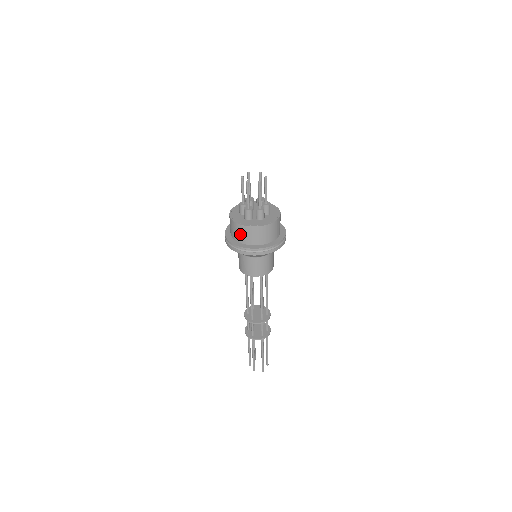
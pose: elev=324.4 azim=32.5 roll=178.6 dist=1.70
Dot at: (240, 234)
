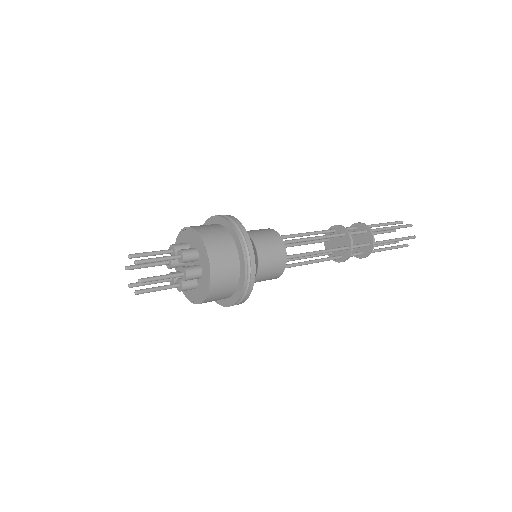
Dot at: occluded
